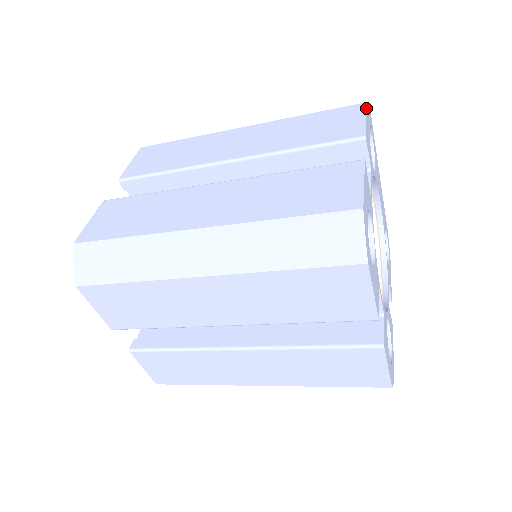
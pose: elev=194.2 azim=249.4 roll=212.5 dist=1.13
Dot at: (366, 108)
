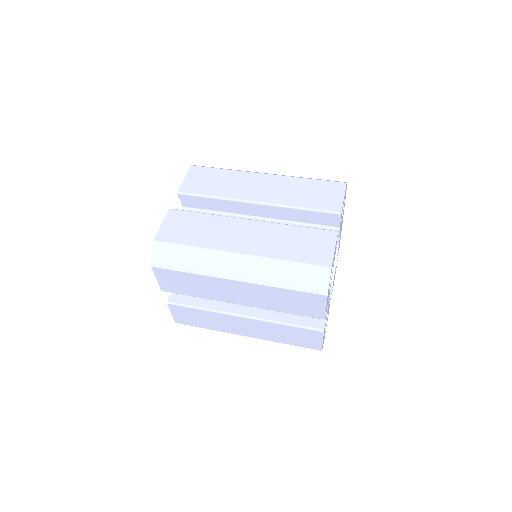
Dot at: (345, 188)
